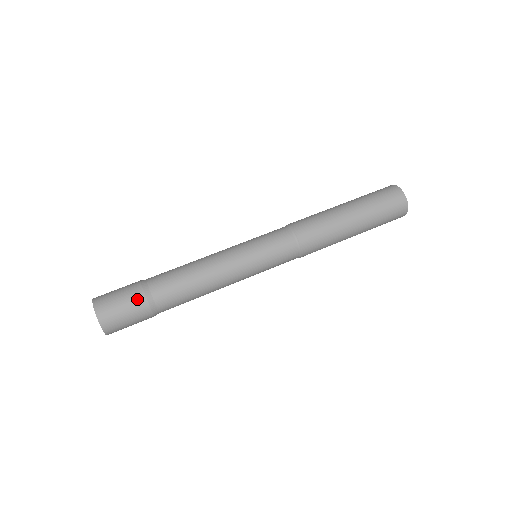
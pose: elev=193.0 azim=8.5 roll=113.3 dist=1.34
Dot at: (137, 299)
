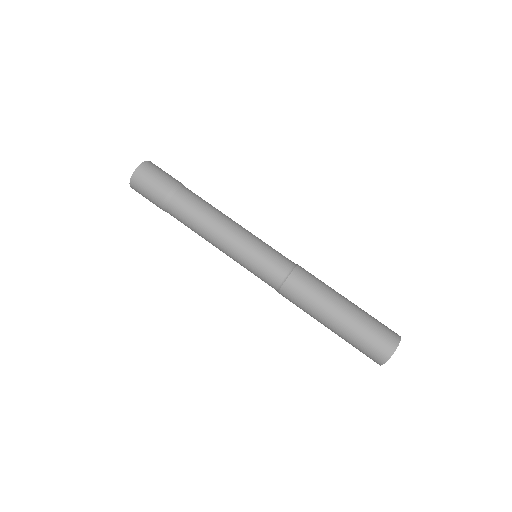
Dot at: (157, 199)
